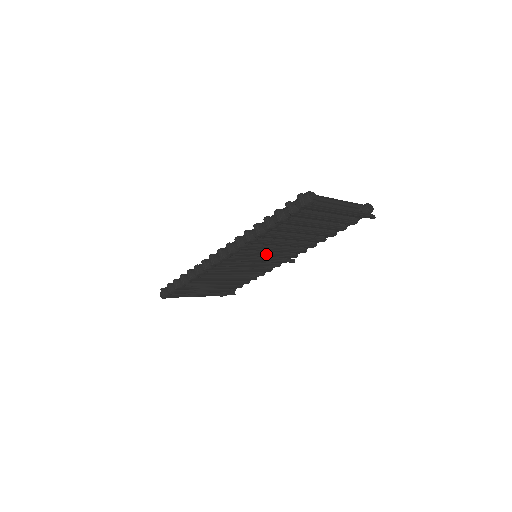
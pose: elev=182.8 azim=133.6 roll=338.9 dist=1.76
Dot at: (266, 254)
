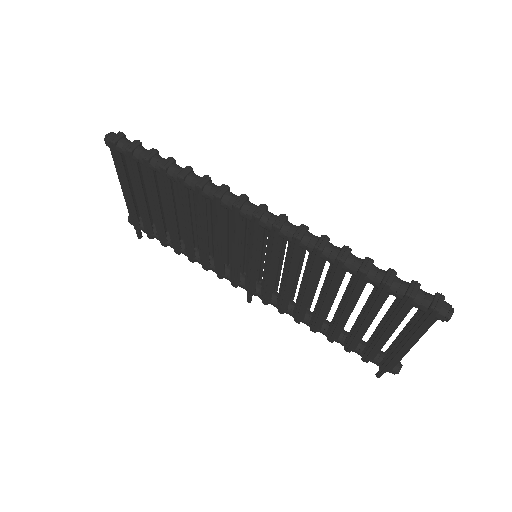
Dot at: (273, 271)
